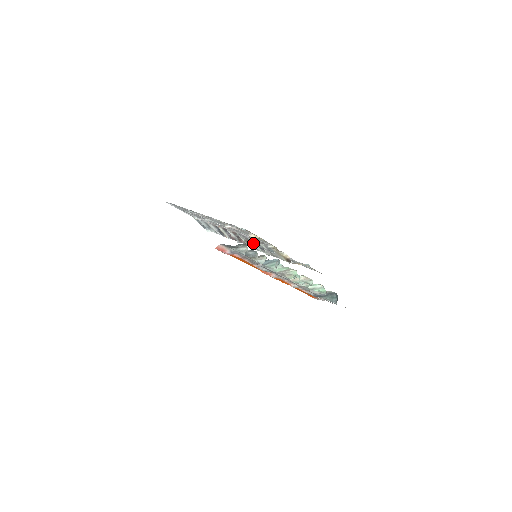
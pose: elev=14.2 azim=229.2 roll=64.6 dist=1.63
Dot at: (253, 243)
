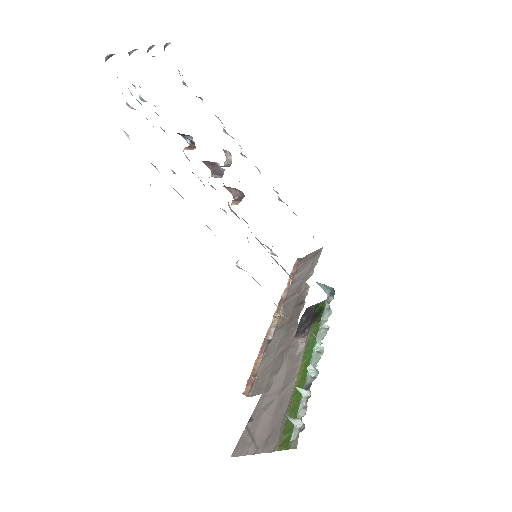
Dot at: occluded
